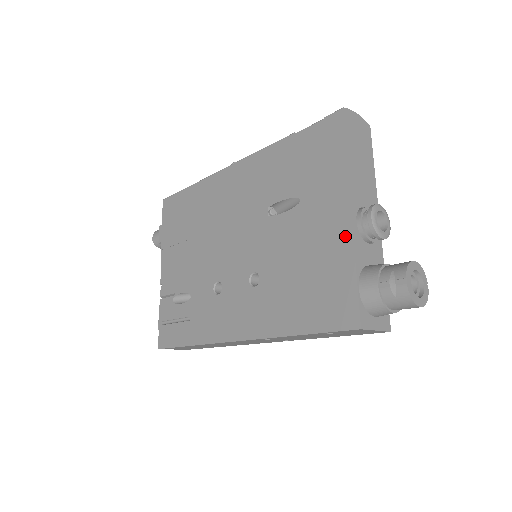
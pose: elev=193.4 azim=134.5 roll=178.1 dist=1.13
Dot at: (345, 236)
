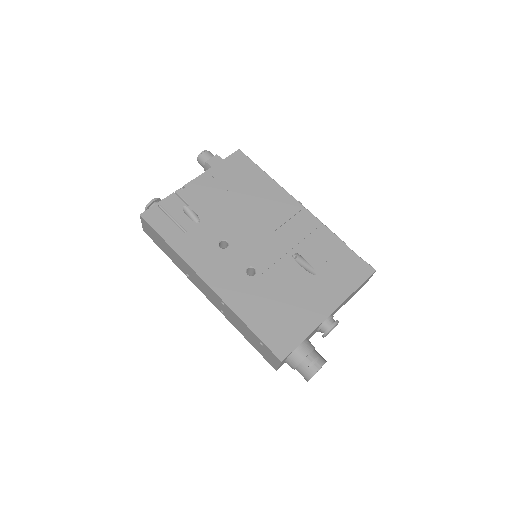
Dot at: (318, 318)
